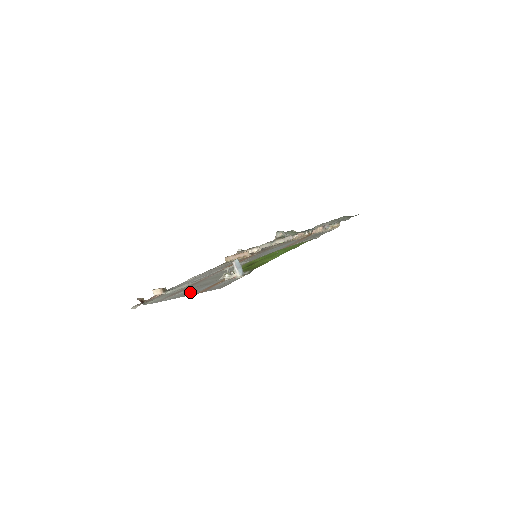
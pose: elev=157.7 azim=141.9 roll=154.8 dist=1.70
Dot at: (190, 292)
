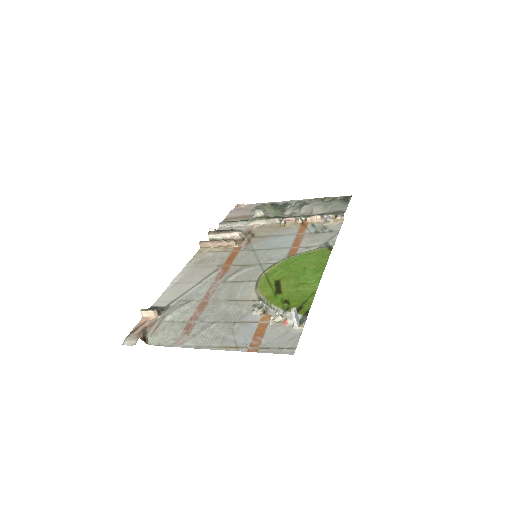
Dot at: (224, 338)
